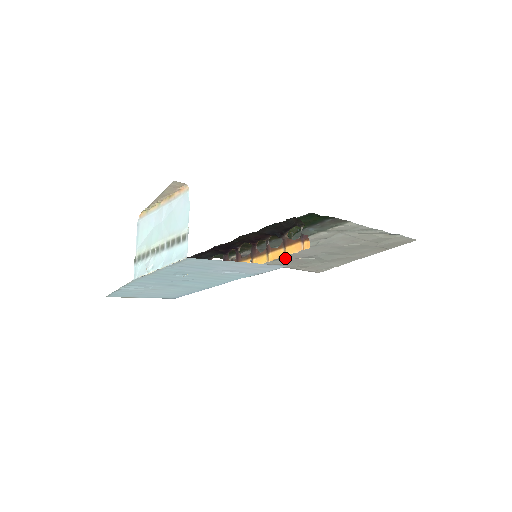
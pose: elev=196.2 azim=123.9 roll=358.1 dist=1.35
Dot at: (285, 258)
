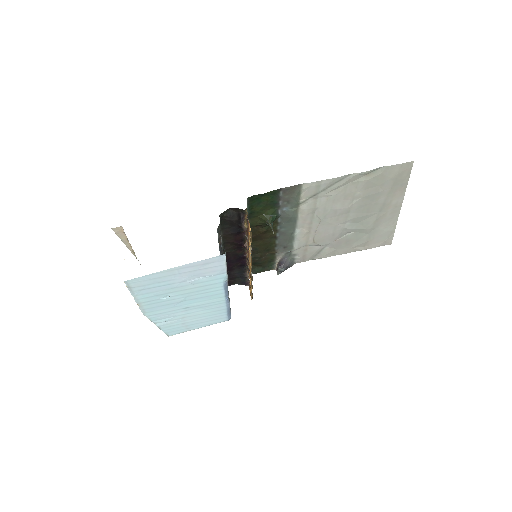
Dot at: (324, 245)
